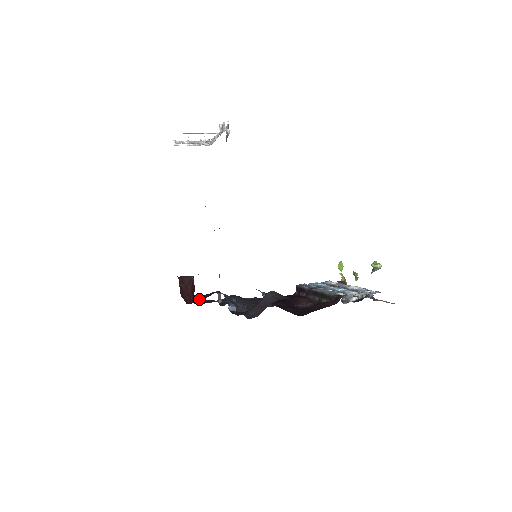
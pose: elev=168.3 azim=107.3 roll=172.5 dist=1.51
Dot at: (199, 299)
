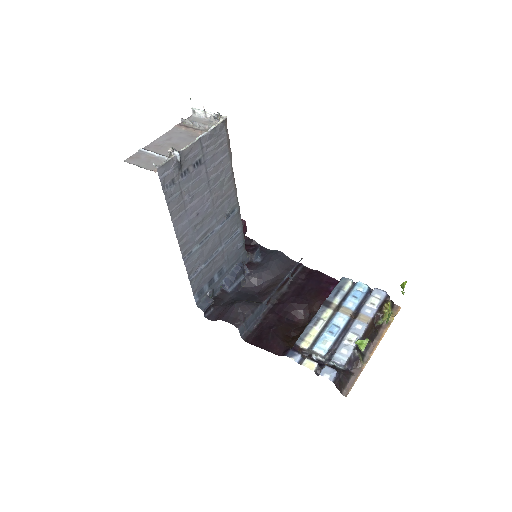
Dot at: occluded
